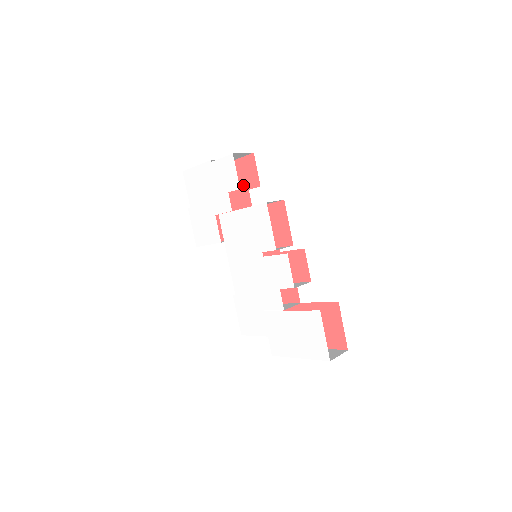
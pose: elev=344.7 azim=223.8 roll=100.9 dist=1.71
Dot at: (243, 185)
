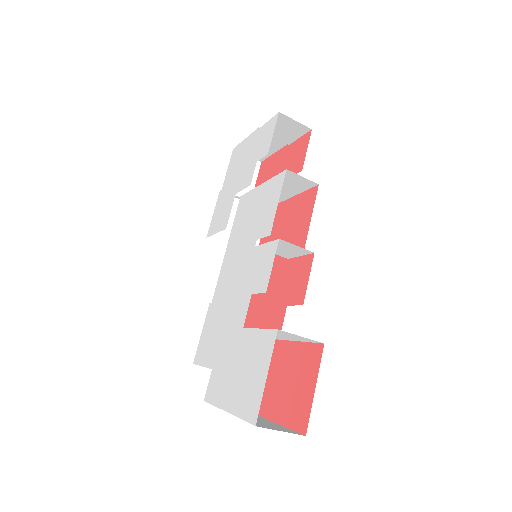
Dot at: occluded
